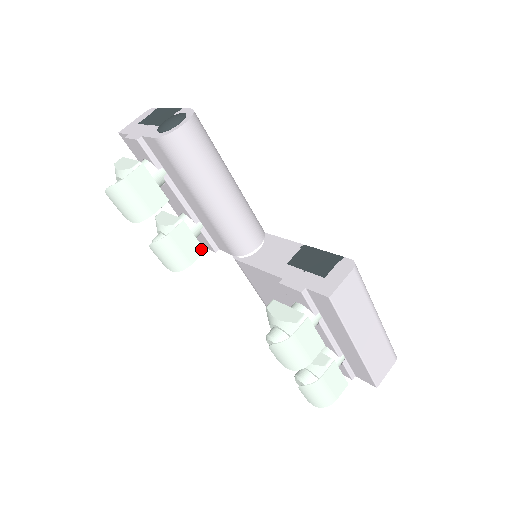
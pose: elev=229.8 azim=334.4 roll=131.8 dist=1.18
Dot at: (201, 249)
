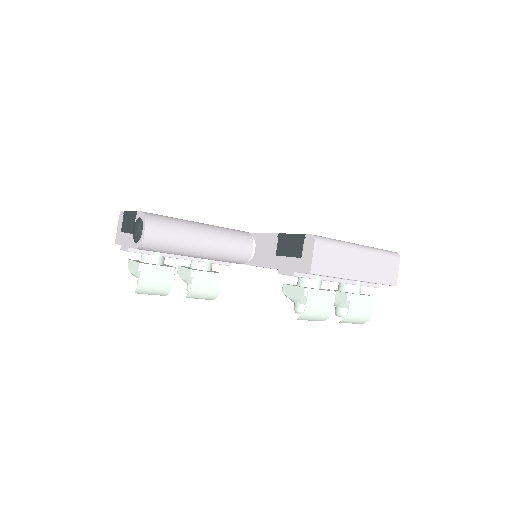
Dot at: (219, 275)
